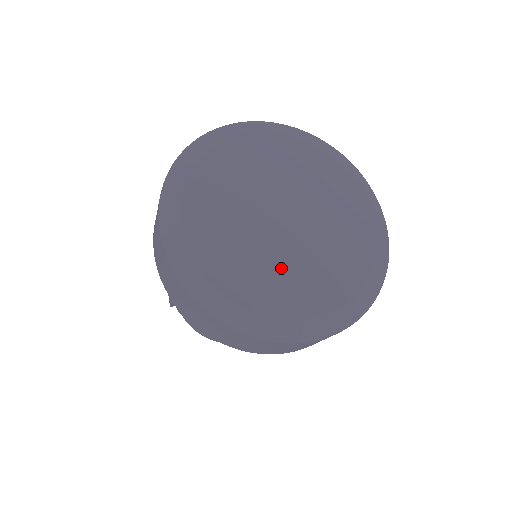
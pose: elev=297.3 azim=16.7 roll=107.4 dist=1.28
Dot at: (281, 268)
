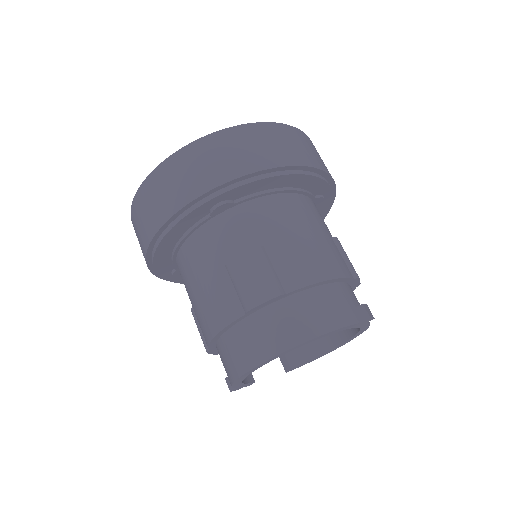
Dot at: occluded
